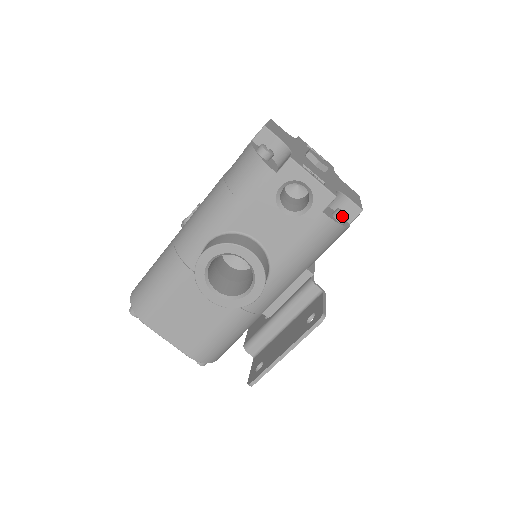
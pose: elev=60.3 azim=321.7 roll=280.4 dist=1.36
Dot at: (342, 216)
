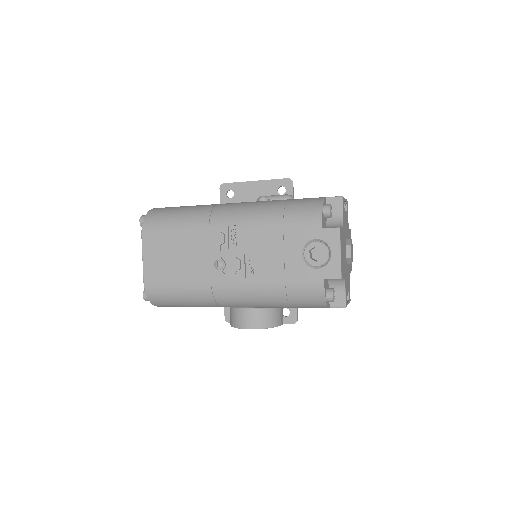
Dot at: occluded
